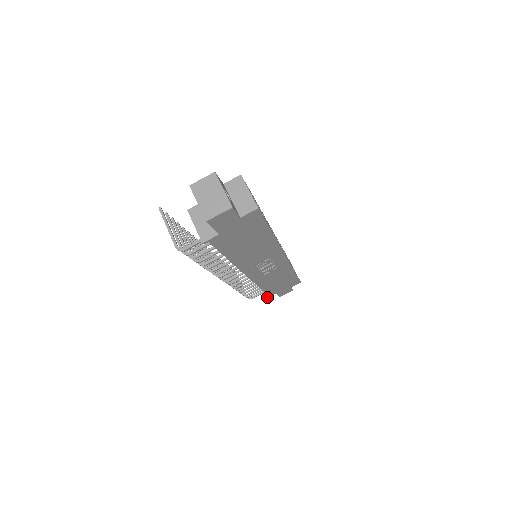
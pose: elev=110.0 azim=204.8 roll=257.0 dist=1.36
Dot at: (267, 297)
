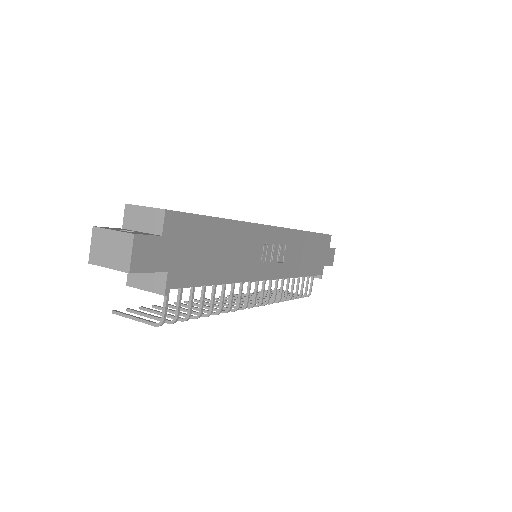
Dot at: (321, 278)
